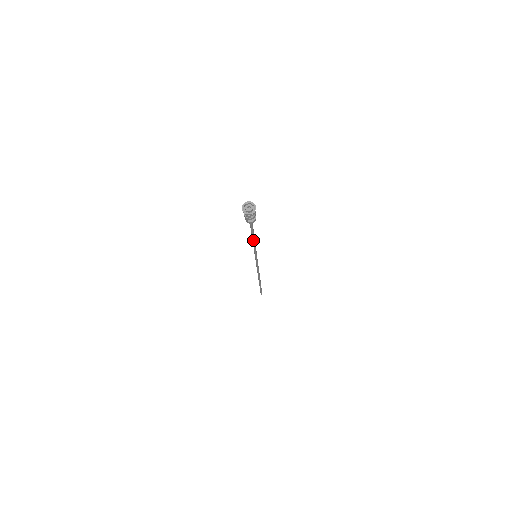
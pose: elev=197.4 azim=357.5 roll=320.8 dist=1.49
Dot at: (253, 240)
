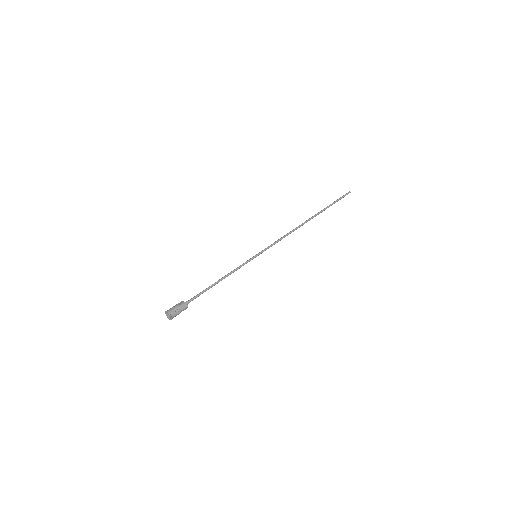
Dot at: (222, 278)
